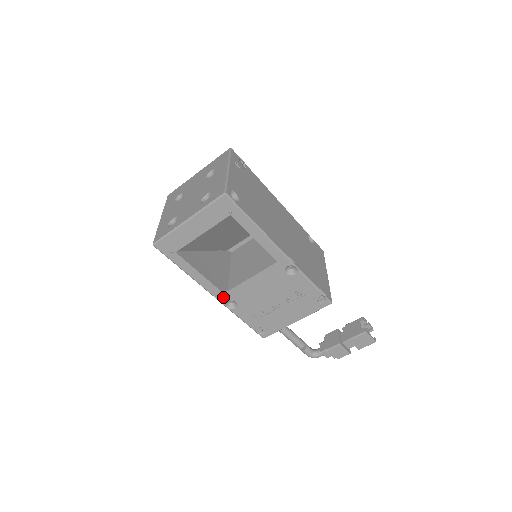
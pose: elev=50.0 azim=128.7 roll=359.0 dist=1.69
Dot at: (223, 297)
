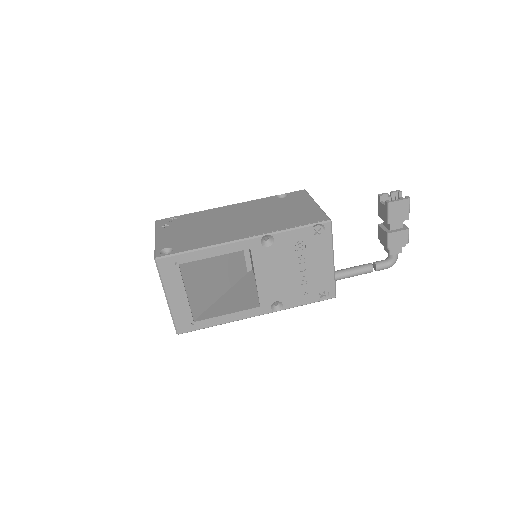
Dot at: (264, 309)
